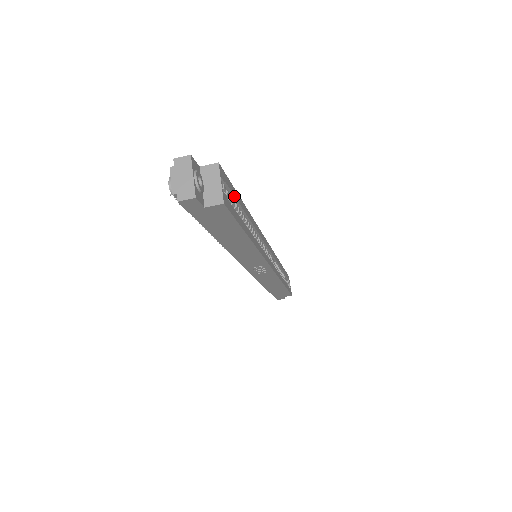
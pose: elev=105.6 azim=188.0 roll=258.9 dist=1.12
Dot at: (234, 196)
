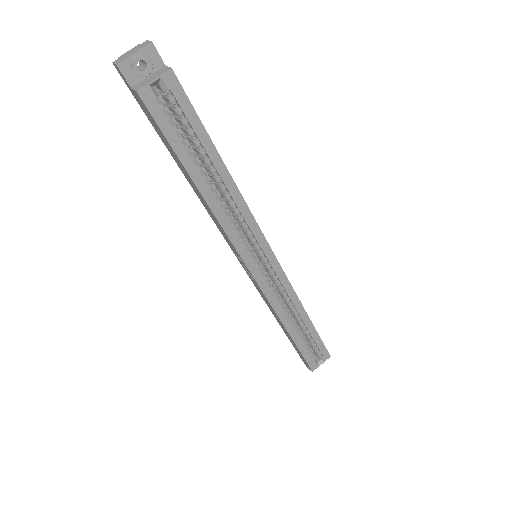
Dot at: (191, 124)
